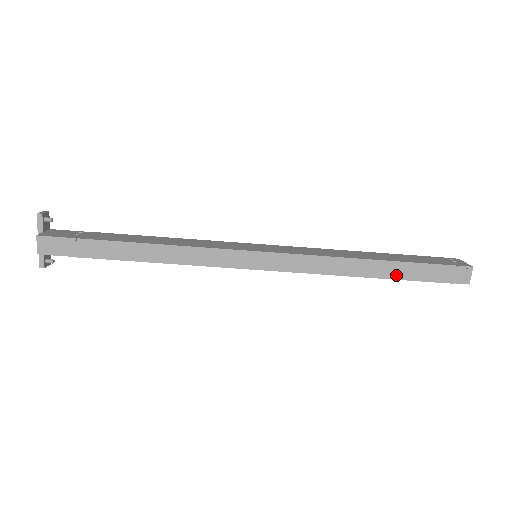
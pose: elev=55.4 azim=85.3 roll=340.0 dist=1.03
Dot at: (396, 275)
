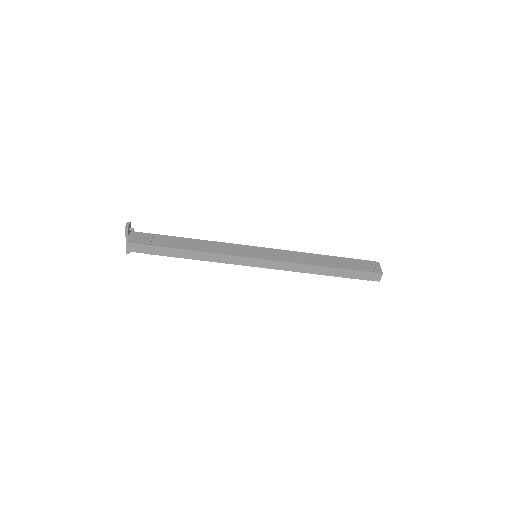
Dot at: (337, 275)
